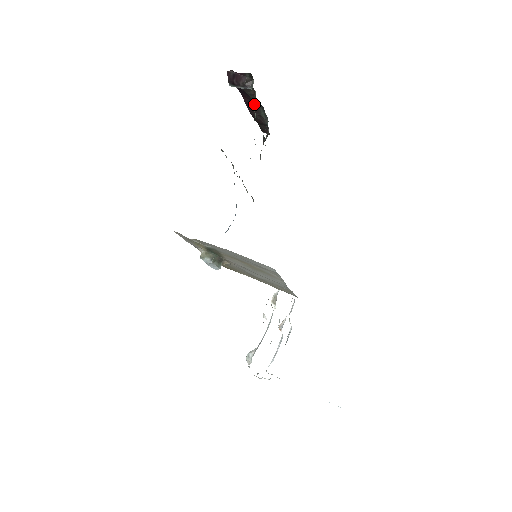
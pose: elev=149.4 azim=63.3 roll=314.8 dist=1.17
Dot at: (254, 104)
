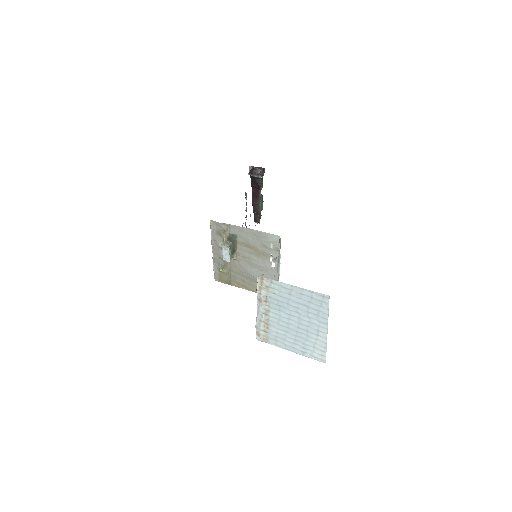
Dot at: (260, 189)
